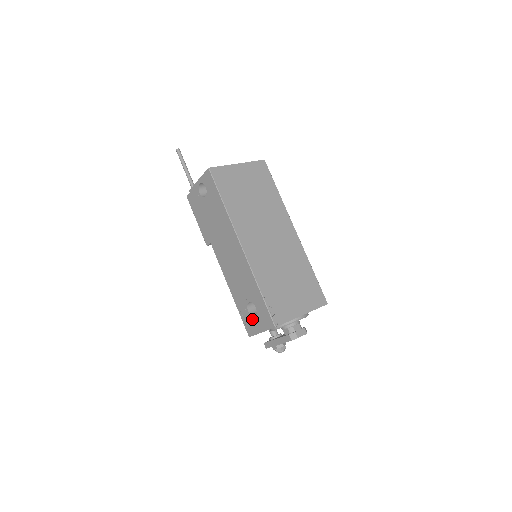
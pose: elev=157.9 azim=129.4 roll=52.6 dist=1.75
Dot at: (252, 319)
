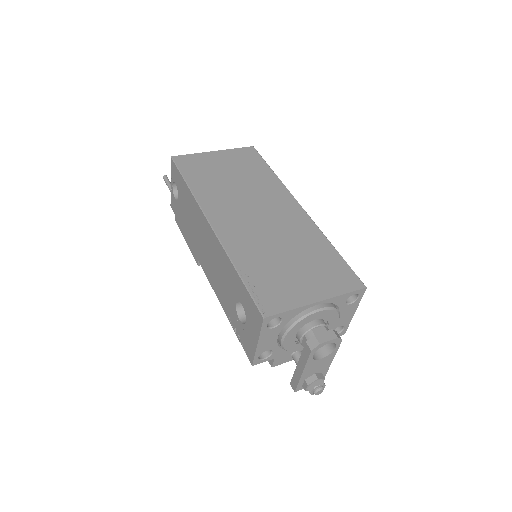
Dot at: (245, 330)
